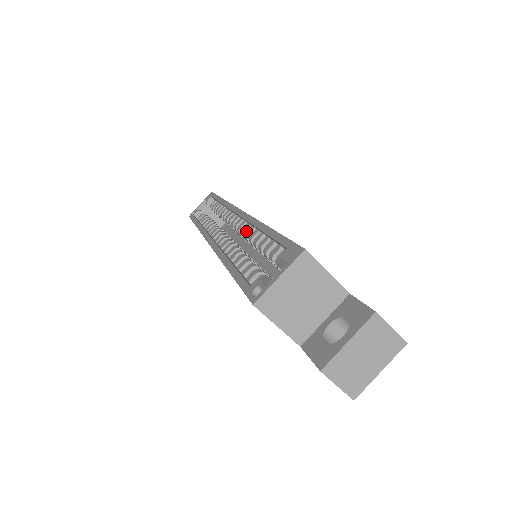
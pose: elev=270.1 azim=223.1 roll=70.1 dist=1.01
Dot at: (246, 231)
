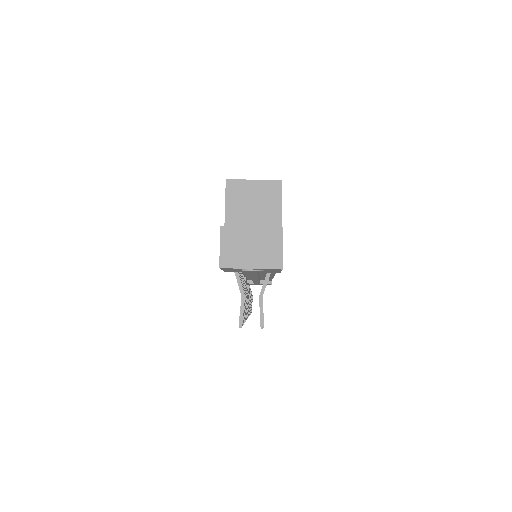
Dot at: occluded
